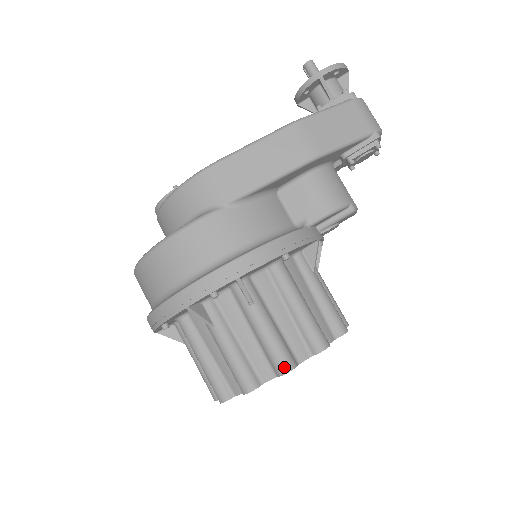
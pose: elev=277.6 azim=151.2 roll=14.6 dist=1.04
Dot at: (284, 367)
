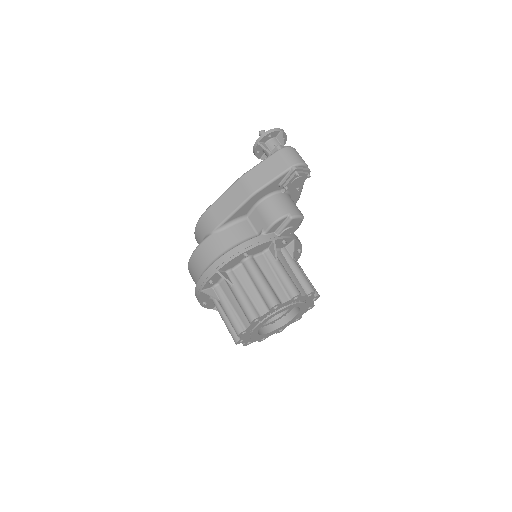
Dot at: (250, 318)
